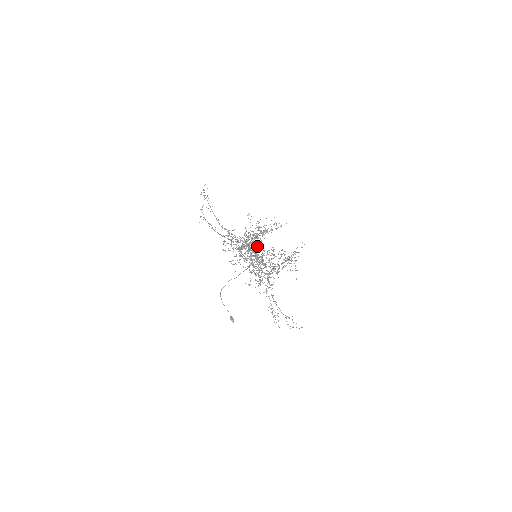
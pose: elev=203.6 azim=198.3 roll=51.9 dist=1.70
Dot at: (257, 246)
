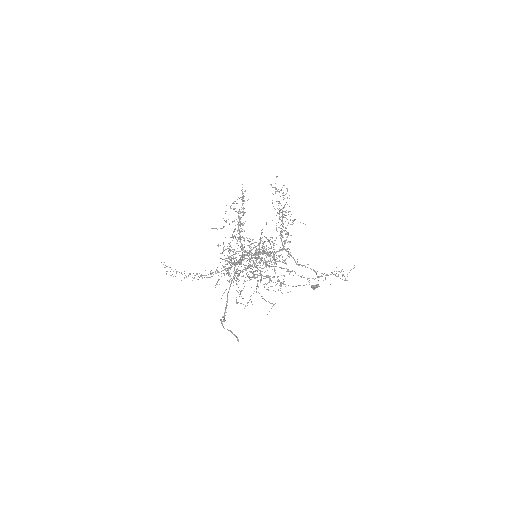
Dot at: occluded
